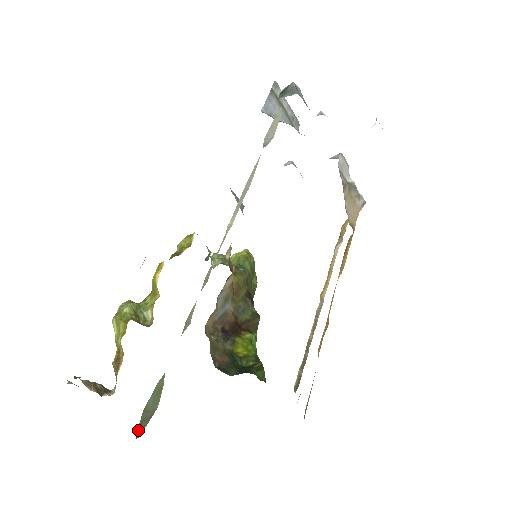
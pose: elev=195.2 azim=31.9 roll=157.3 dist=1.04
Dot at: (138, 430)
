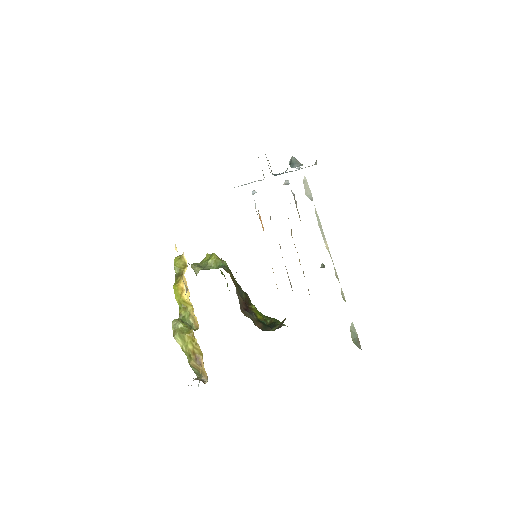
Dot at: (358, 347)
